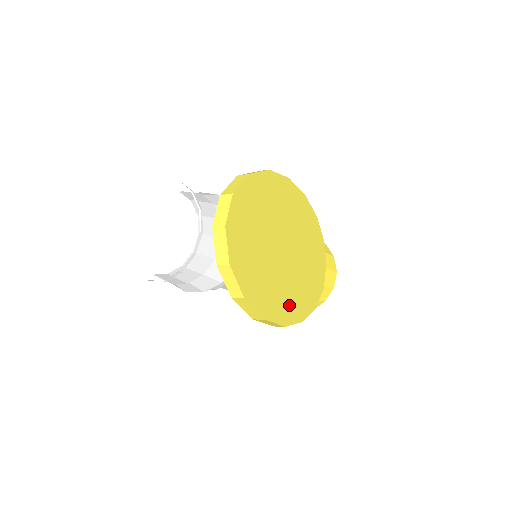
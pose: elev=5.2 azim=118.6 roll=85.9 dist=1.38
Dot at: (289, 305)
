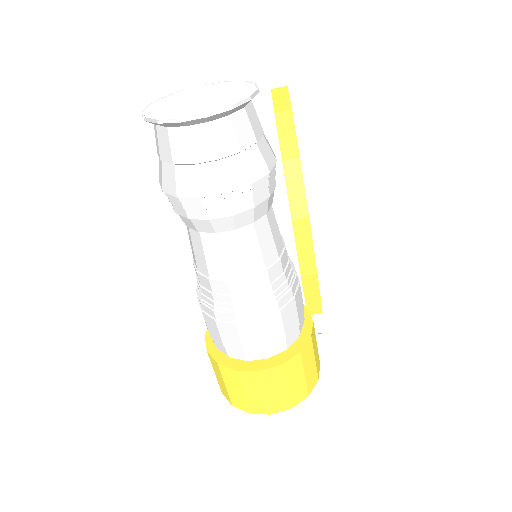
Dot at: occluded
